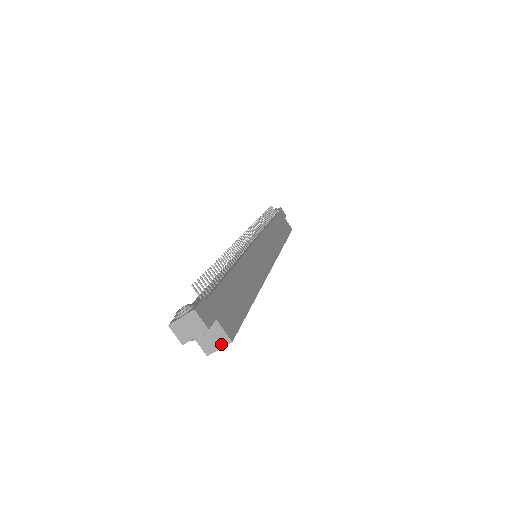
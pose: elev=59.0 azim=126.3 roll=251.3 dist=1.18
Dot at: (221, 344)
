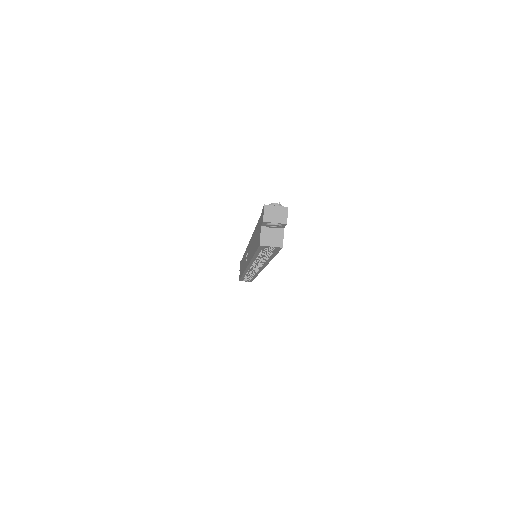
Dot at: (275, 244)
